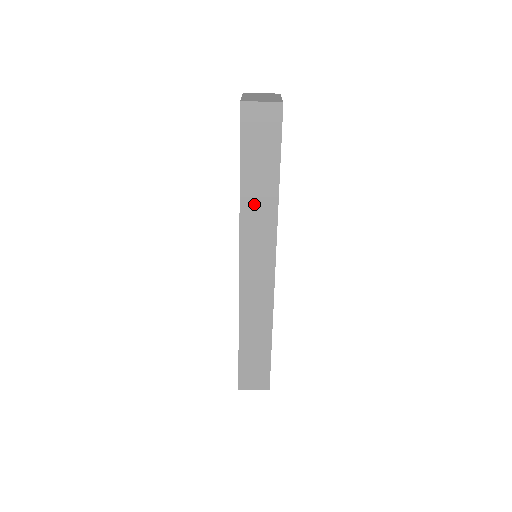
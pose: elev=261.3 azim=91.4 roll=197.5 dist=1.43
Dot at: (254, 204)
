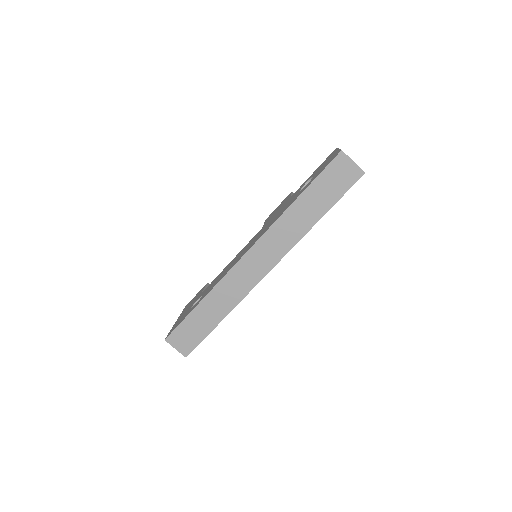
Dot at: (294, 219)
